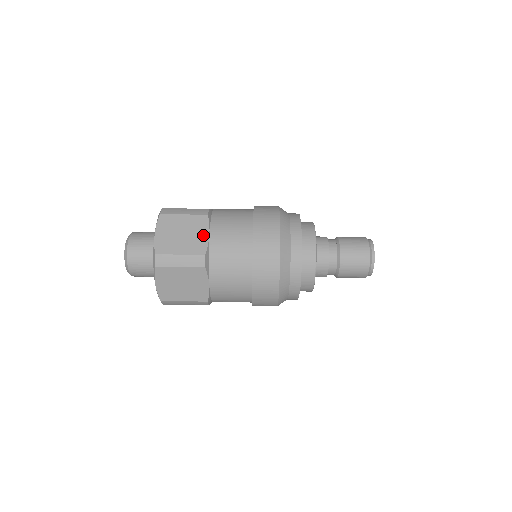
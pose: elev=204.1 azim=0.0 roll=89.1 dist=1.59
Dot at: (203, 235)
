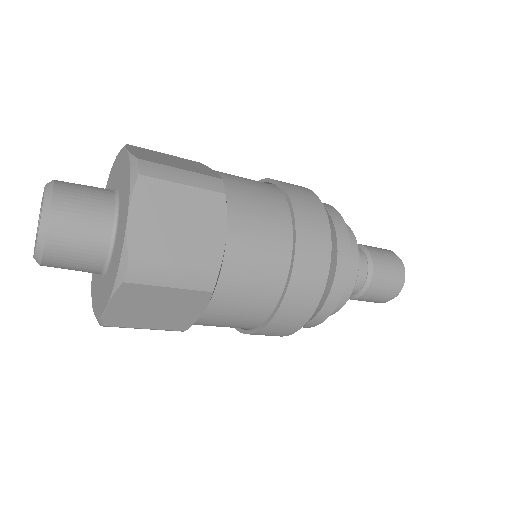
Dot at: (216, 233)
